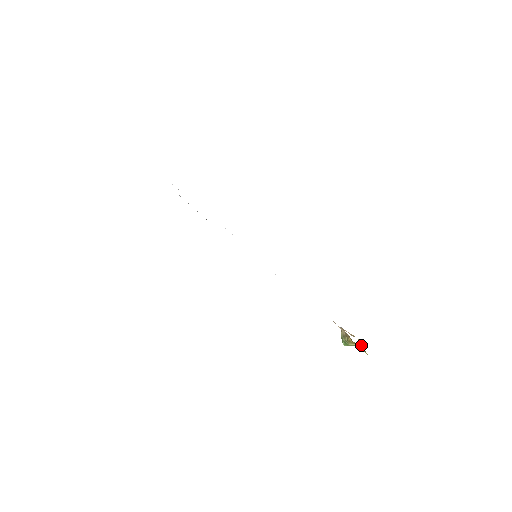
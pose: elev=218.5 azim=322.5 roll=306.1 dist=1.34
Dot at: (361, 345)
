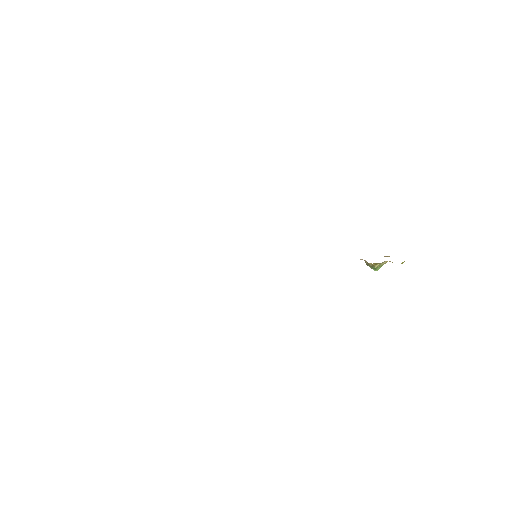
Dot at: (386, 261)
